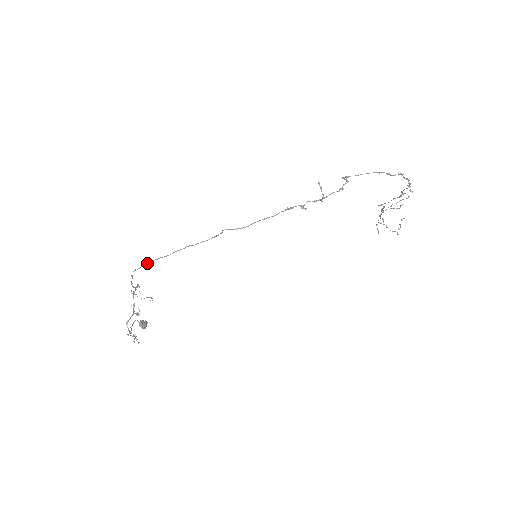
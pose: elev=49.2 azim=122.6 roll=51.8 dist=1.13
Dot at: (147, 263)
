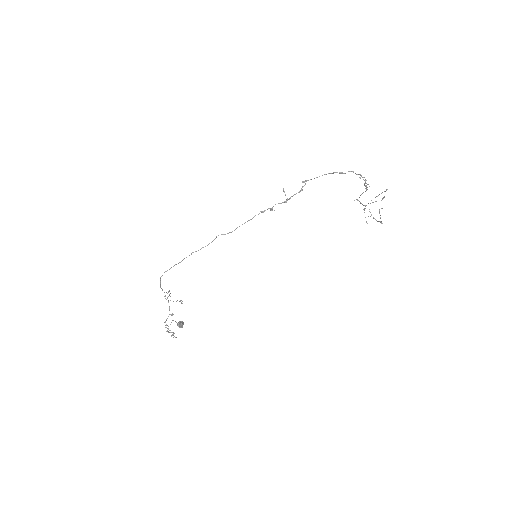
Dot at: (167, 270)
